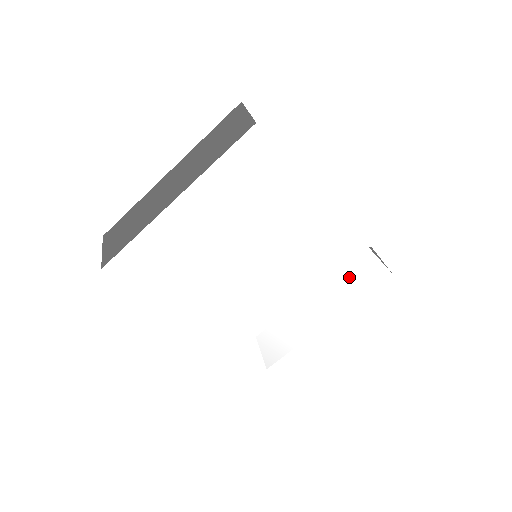
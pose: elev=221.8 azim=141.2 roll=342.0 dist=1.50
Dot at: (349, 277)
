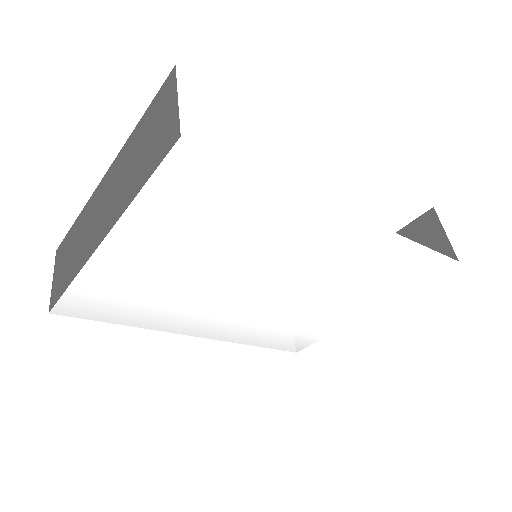
Dot at: (391, 273)
